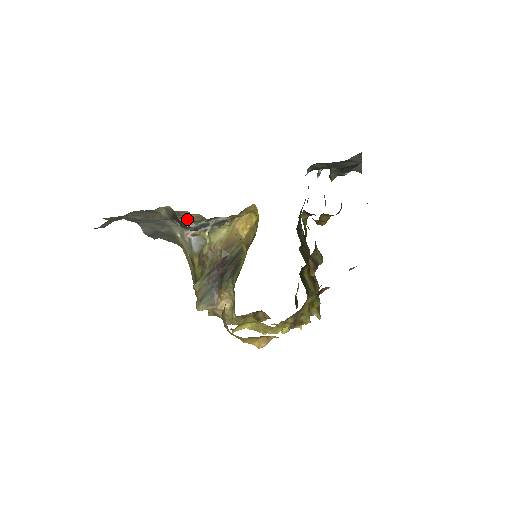
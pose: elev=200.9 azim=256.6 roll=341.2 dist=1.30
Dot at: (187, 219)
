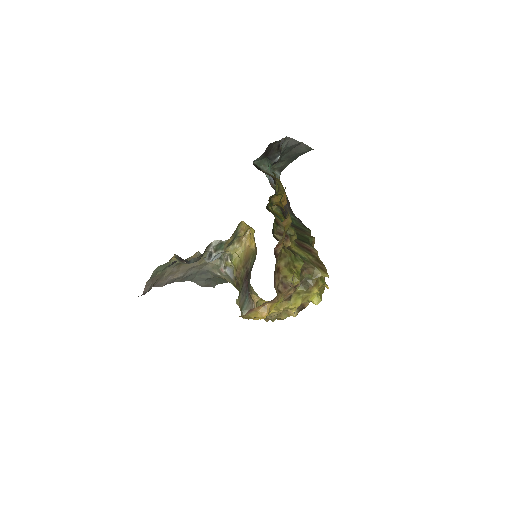
Dot at: (203, 258)
